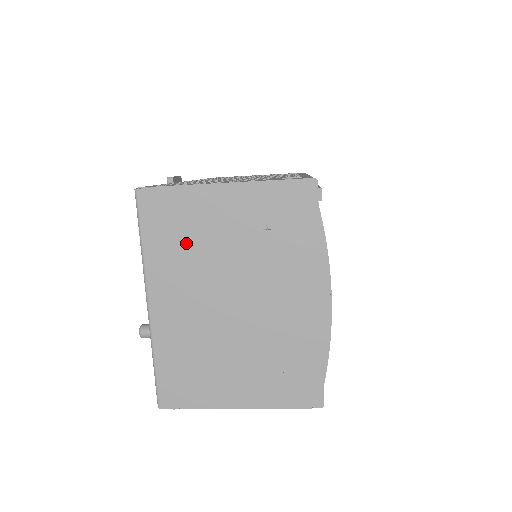
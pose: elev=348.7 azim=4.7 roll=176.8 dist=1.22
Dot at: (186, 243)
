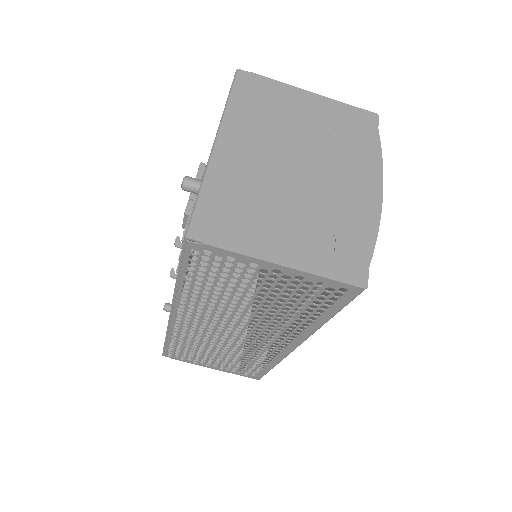
Dot at: (268, 114)
